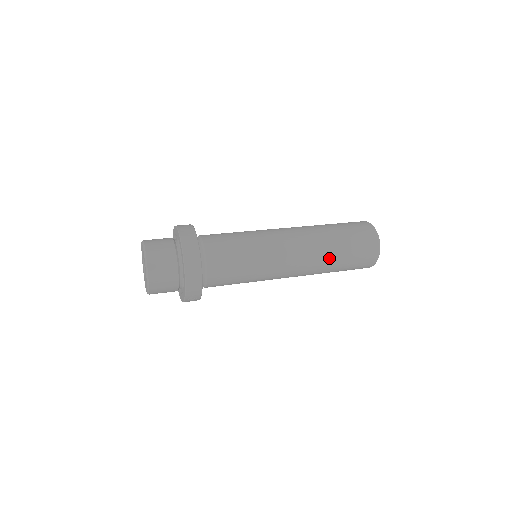
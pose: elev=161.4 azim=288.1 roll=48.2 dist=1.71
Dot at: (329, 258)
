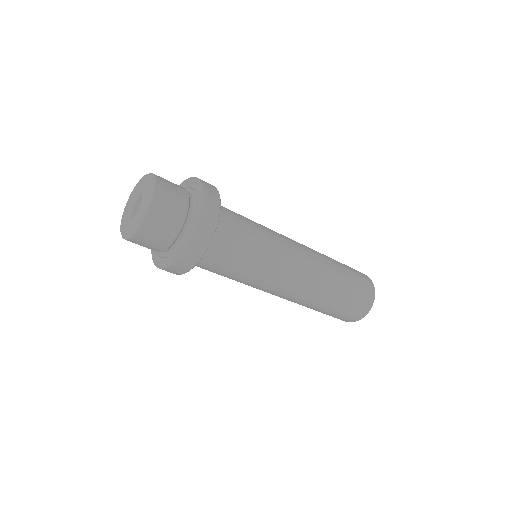
Dot at: occluded
